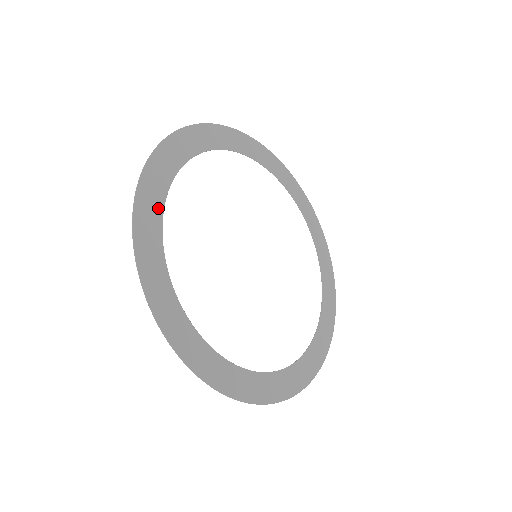
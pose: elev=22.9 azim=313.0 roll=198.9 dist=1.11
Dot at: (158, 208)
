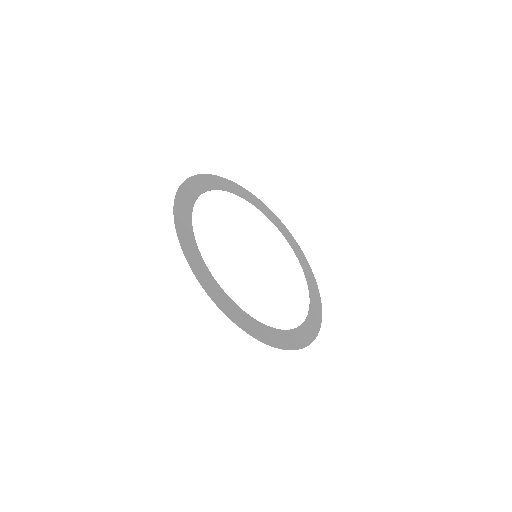
Dot at: (201, 261)
